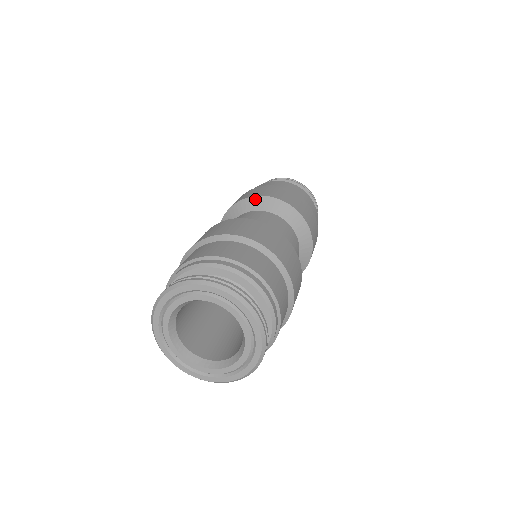
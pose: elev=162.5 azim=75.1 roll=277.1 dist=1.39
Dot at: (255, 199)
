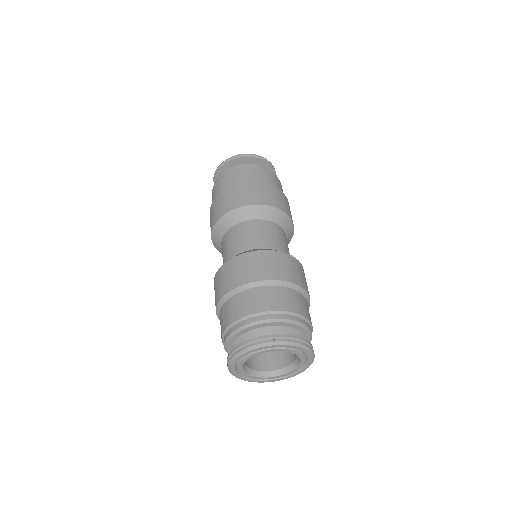
Dot at: (248, 209)
